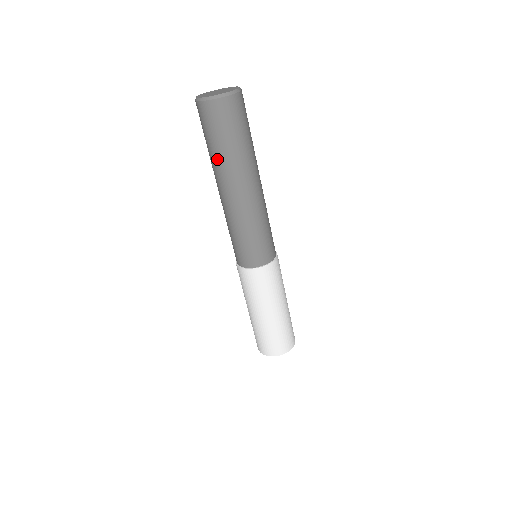
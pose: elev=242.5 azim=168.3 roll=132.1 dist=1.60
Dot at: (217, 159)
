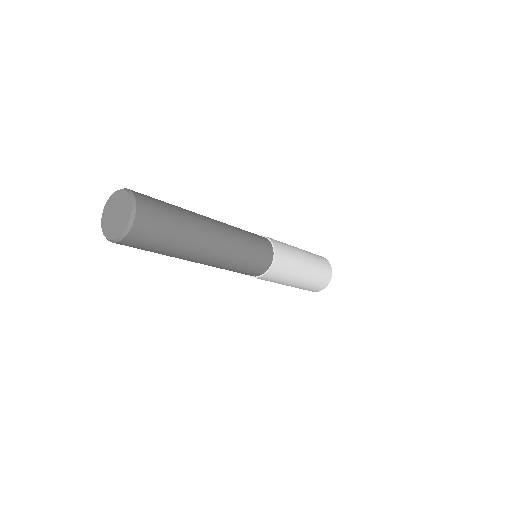
Dot at: occluded
